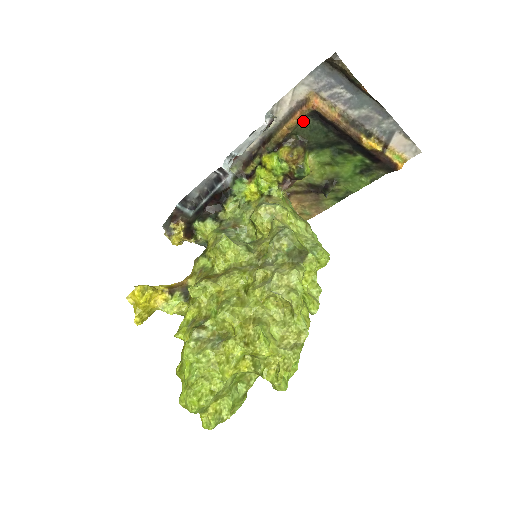
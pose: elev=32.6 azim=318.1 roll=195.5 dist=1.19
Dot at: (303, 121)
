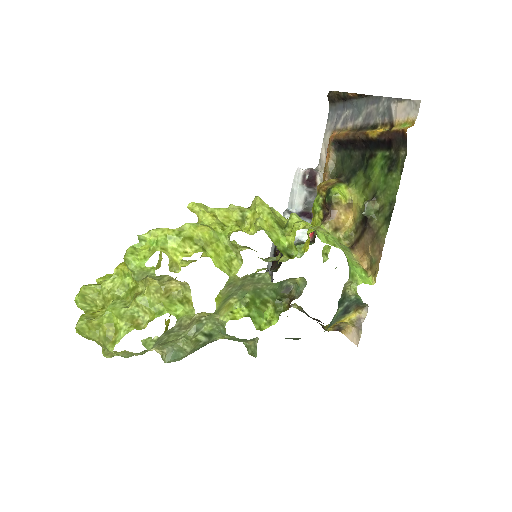
Dot at: (336, 160)
